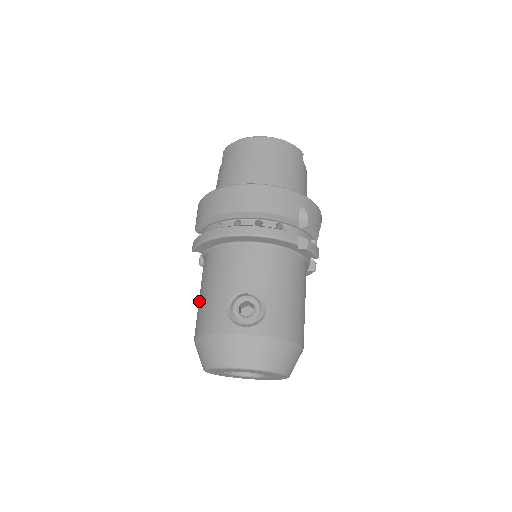
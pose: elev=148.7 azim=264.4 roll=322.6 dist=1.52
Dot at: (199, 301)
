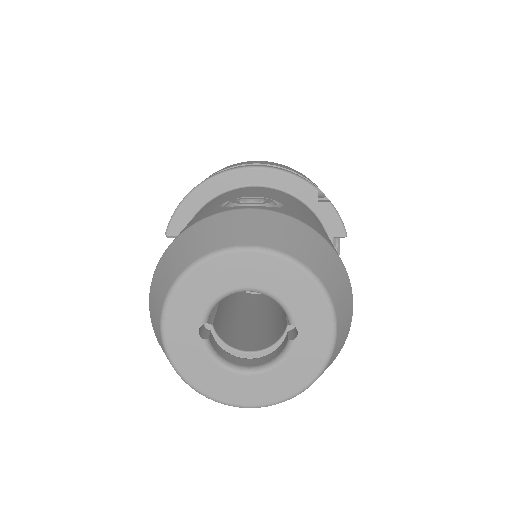
Dot at: occluded
